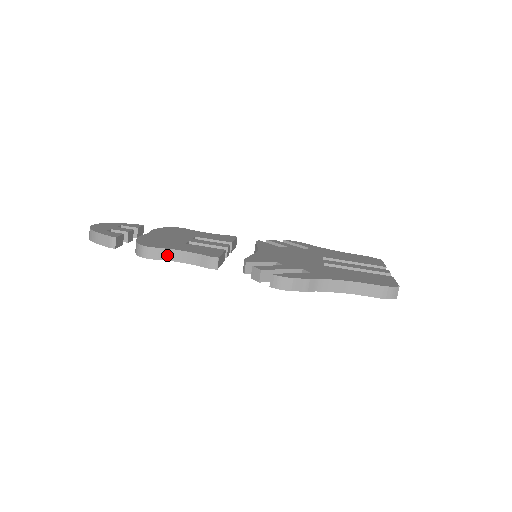
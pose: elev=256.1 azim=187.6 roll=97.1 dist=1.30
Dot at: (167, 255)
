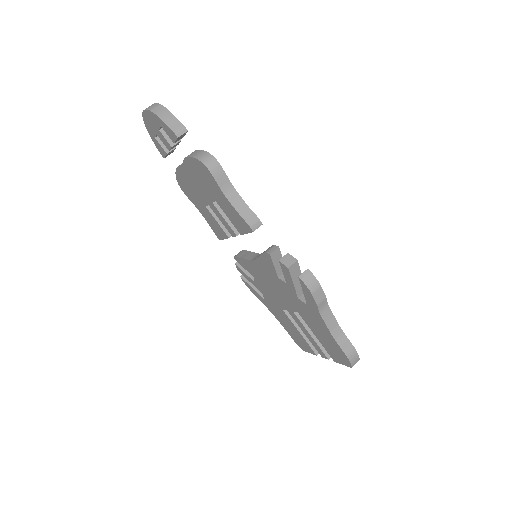
Dot at: (224, 184)
